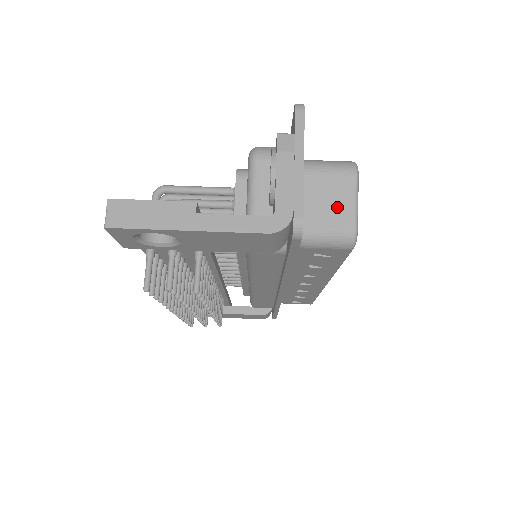
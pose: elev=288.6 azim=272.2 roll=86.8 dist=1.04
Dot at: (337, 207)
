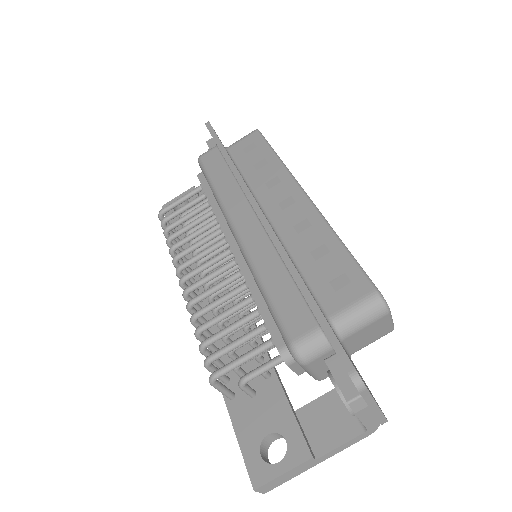
Dot at: (377, 332)
